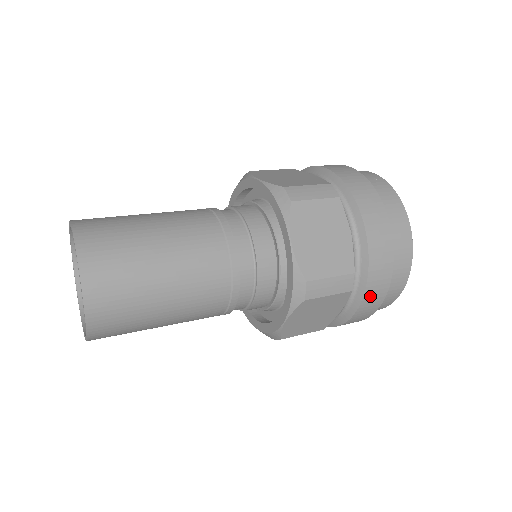
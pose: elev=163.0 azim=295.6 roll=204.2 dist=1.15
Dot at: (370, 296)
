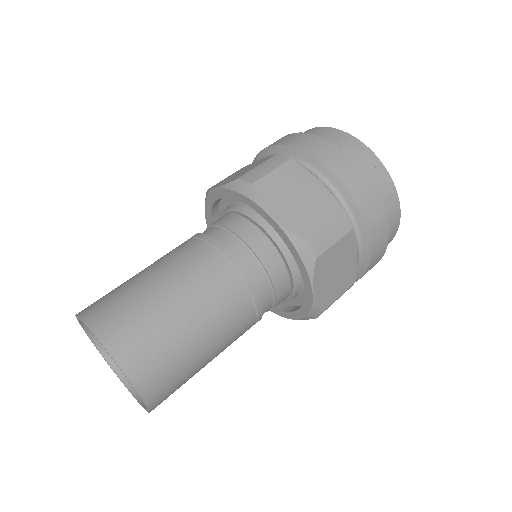
Dot at: occluded
